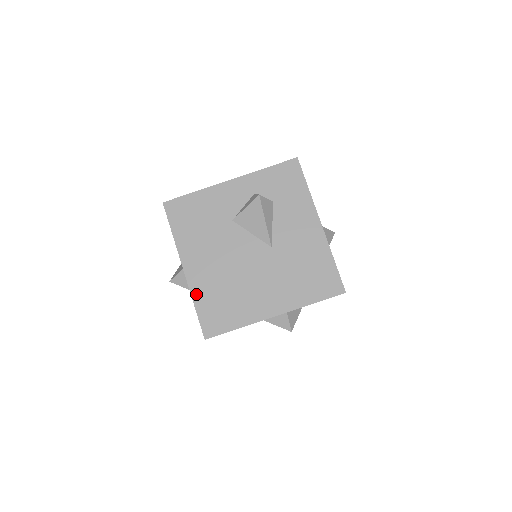
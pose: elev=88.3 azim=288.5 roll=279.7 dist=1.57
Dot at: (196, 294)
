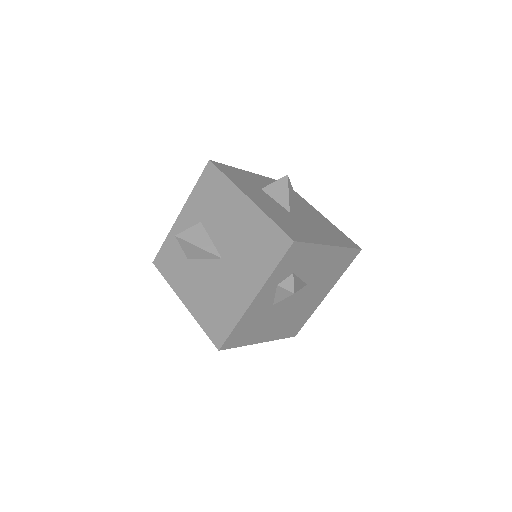
Dot at: (277, 337)
